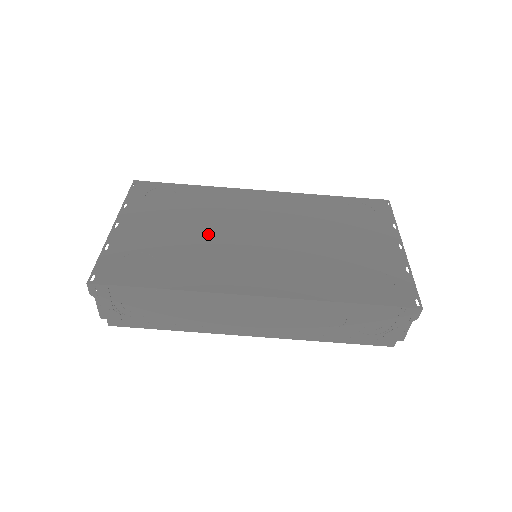
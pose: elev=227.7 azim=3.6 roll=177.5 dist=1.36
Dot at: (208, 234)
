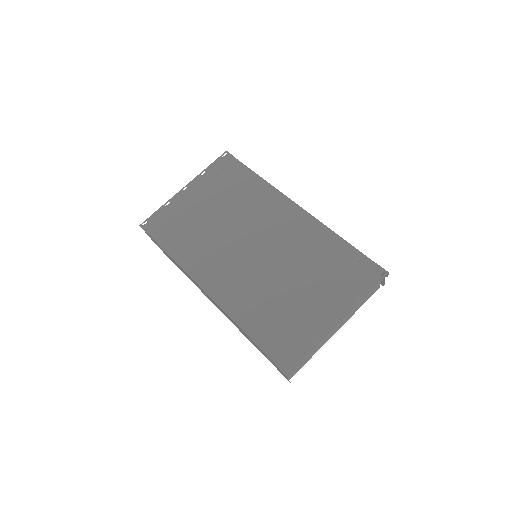
Dot at: (225, 226)
